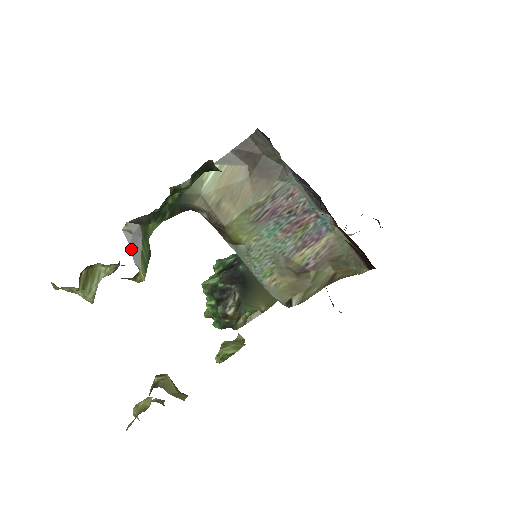
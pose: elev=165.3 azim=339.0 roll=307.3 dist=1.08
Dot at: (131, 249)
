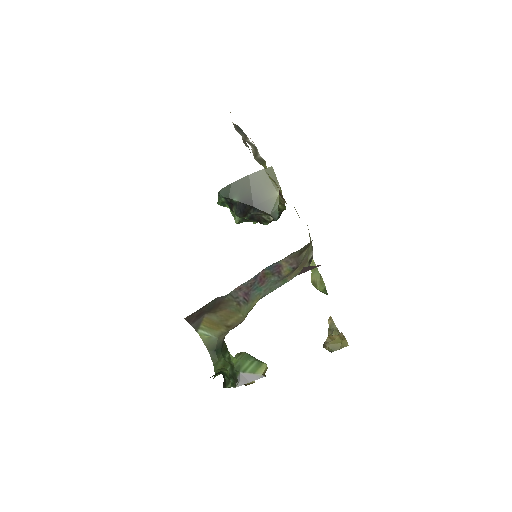
Dot at: (249, 382)
